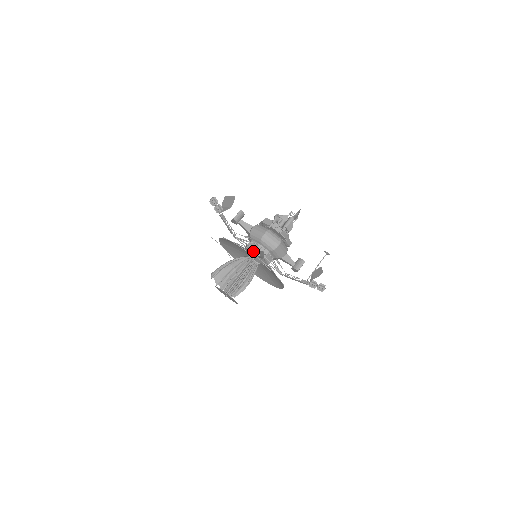
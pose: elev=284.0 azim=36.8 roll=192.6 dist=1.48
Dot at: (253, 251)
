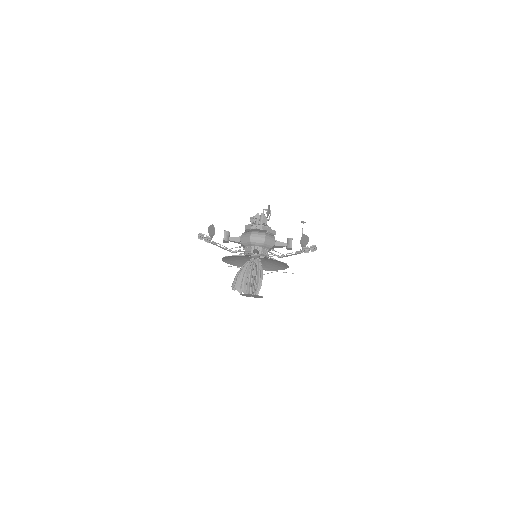
Dot at: (250, 253)
